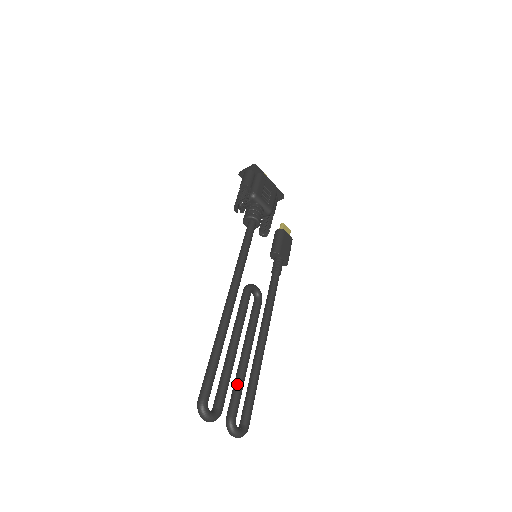
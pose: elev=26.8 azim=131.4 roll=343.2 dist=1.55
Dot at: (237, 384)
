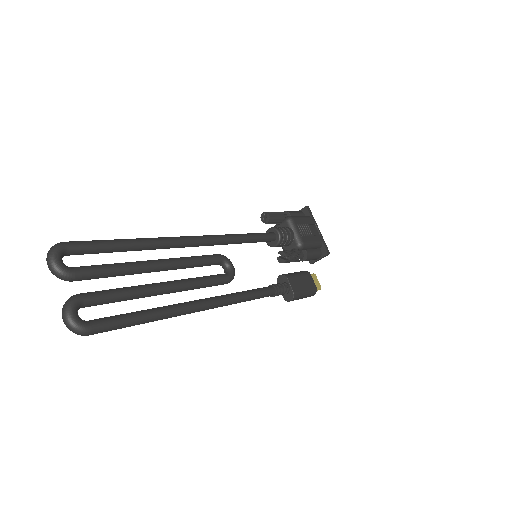
Dot at: (123, 287)
